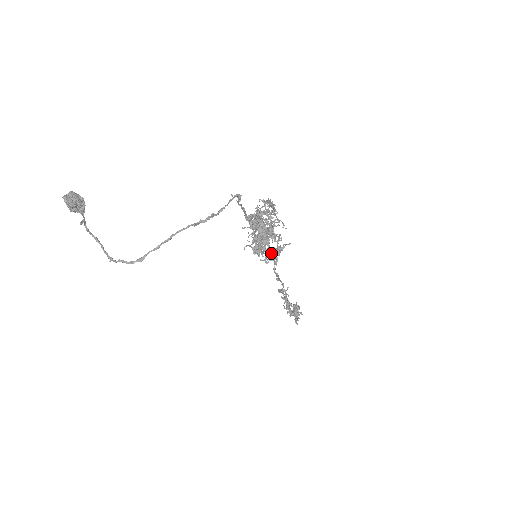
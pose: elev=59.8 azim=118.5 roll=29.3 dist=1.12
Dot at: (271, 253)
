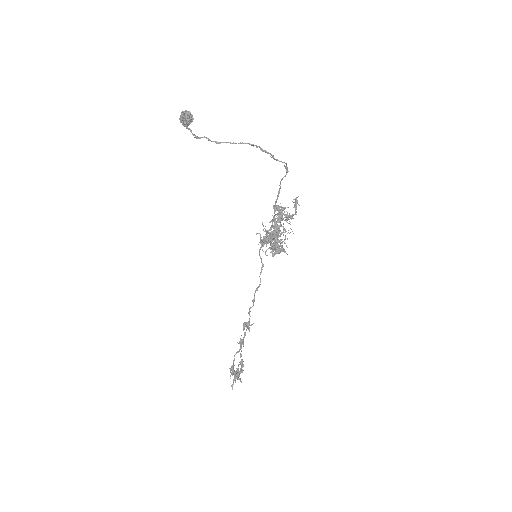
Dot at: (274, 246)
